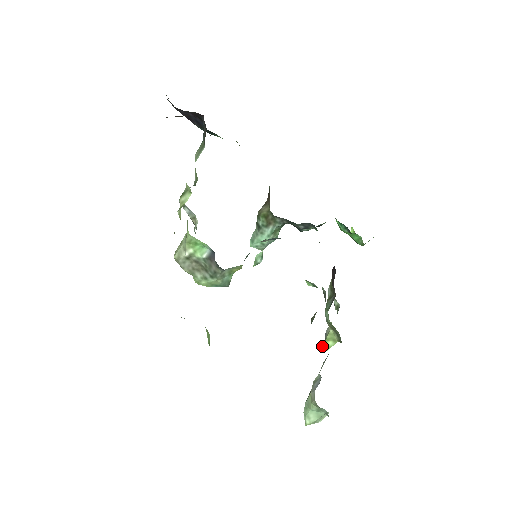
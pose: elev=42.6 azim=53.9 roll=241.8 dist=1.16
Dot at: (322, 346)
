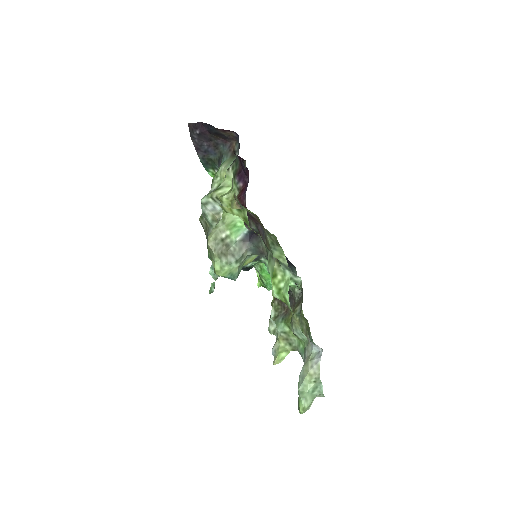
Dot at: (275, 360)
